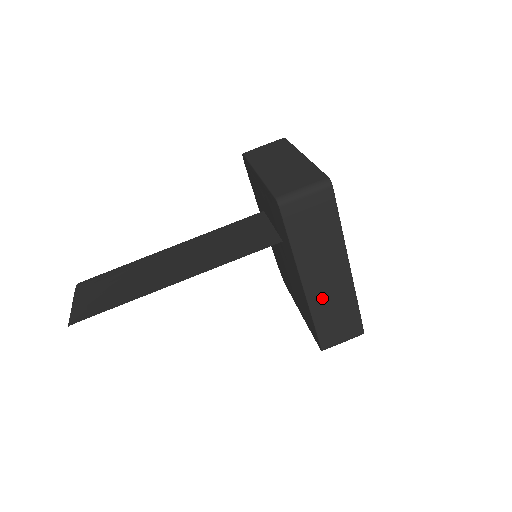
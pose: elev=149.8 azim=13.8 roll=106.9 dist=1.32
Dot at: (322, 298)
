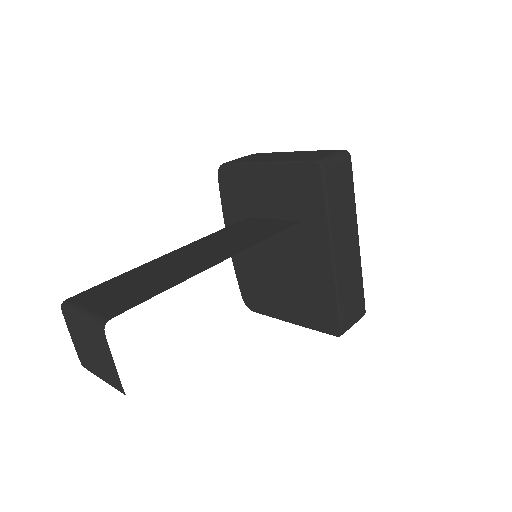
Dot at: (343, 271)
